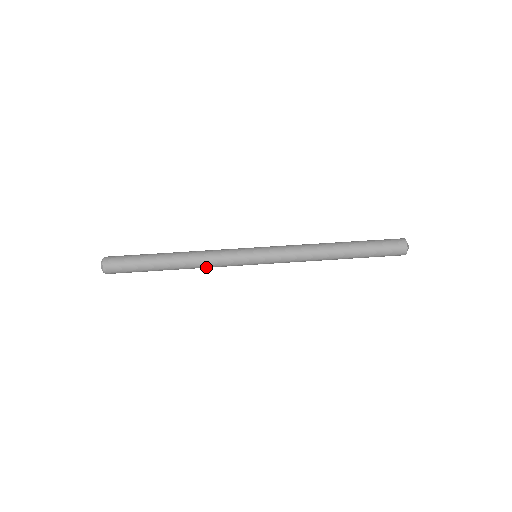
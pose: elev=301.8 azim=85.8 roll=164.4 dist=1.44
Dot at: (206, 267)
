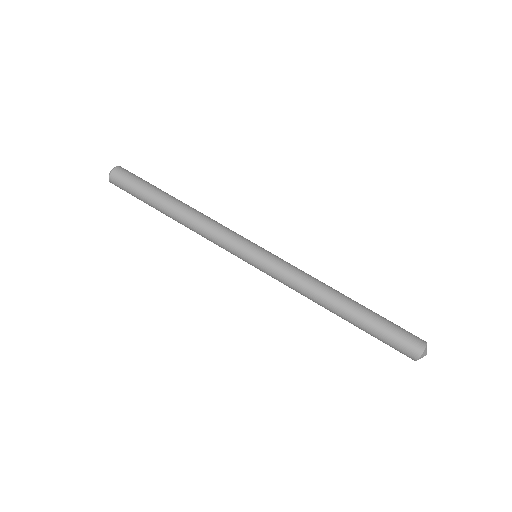
Dot at: occluded
